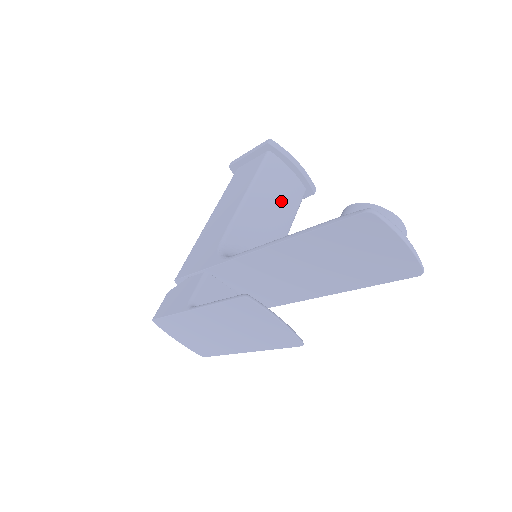
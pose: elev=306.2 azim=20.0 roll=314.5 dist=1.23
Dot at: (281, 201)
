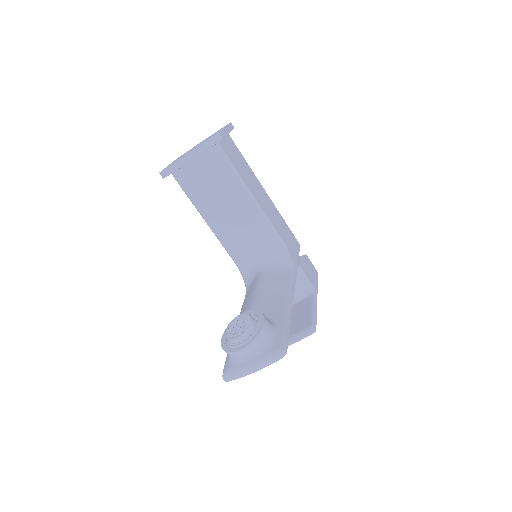
Dot at: (220, 193)
